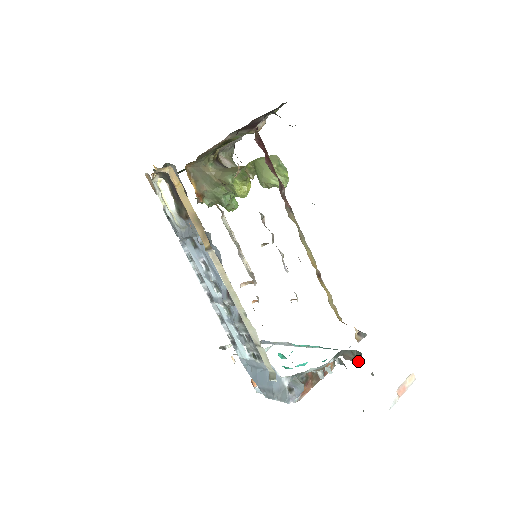
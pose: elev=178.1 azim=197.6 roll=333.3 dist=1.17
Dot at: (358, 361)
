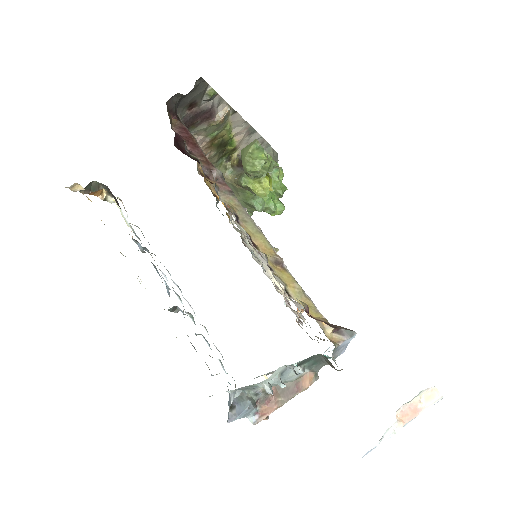
Dot at: (339, 370)
